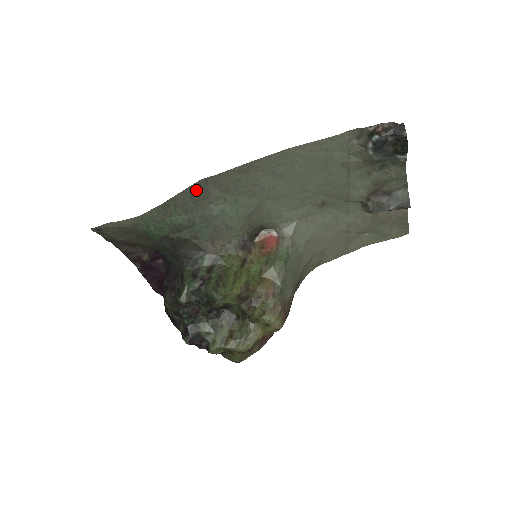
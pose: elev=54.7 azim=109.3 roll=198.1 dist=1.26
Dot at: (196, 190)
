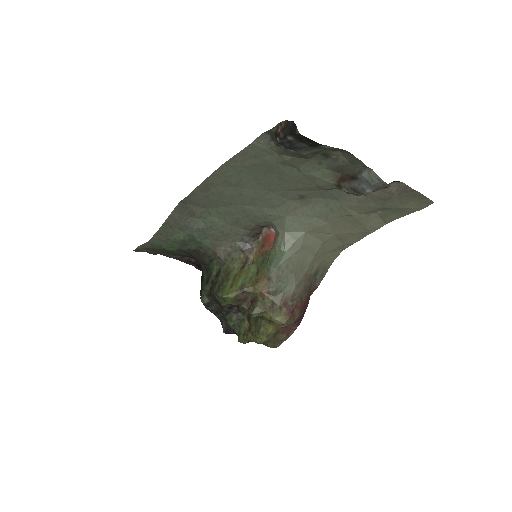
Dot at: (181, 211)
